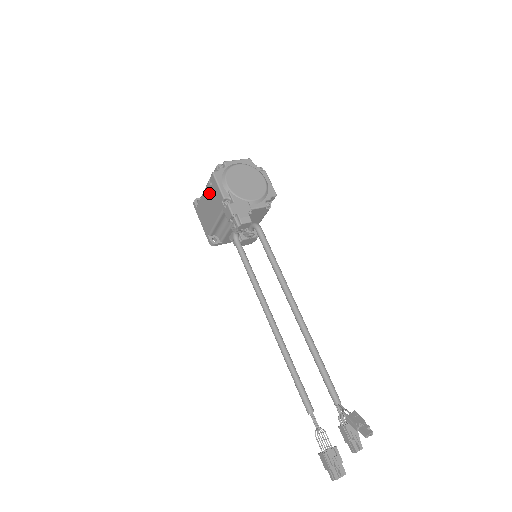
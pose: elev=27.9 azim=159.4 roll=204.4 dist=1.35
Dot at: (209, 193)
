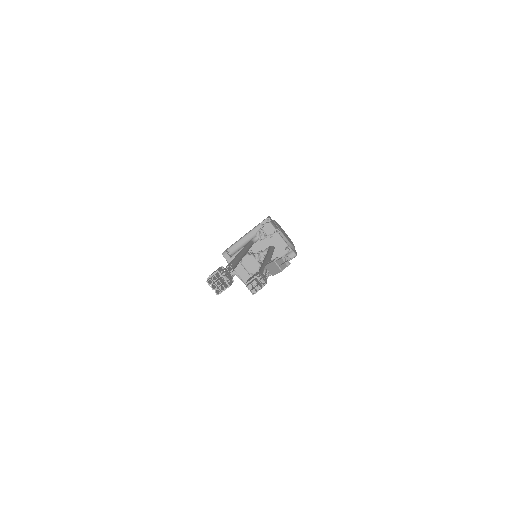
Dot at: occluded
